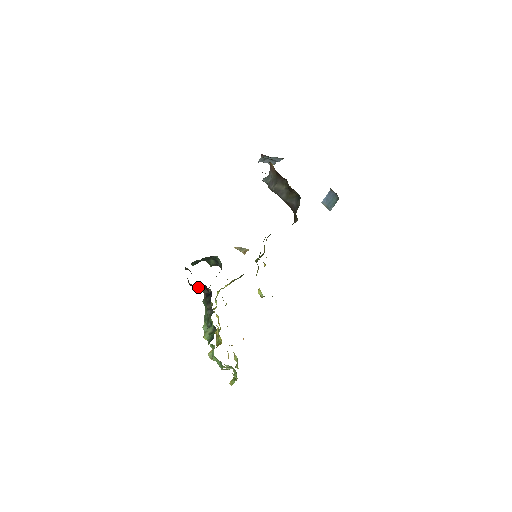
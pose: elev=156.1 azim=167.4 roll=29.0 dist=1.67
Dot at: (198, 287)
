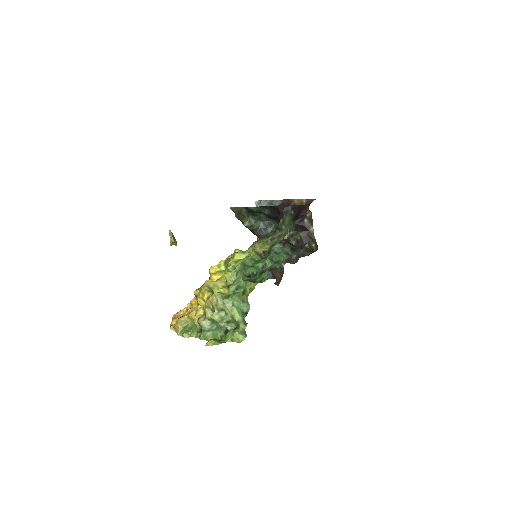
Dot at: (296, 230)
